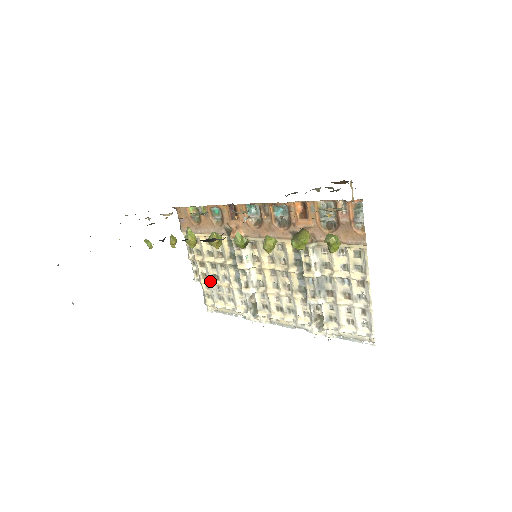
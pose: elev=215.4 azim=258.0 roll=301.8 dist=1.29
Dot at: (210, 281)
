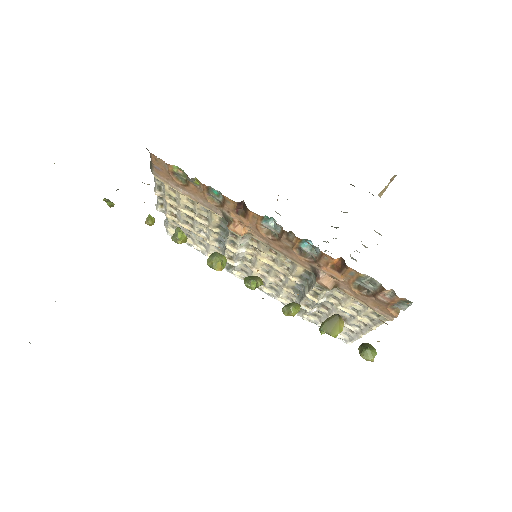
Dot at: (180, 223)
